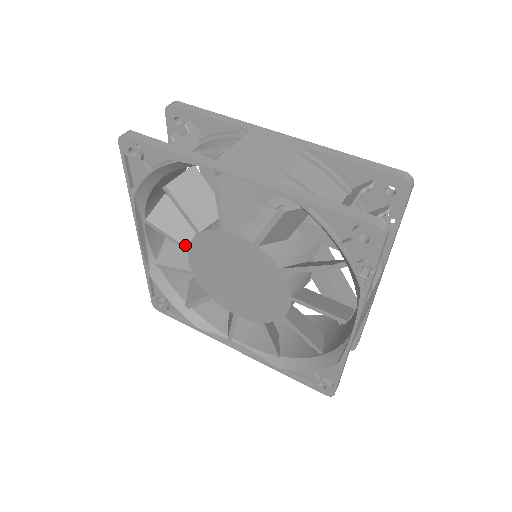
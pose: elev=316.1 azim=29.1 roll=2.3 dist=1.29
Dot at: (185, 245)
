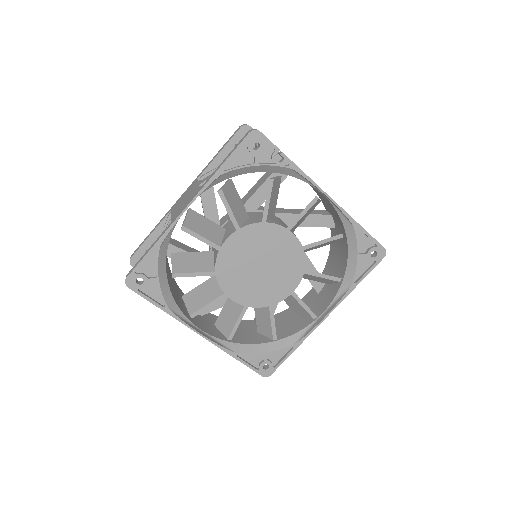
Dot at: (221, 295)
